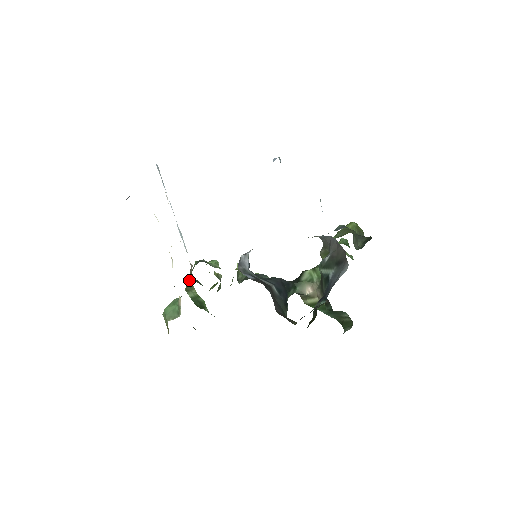
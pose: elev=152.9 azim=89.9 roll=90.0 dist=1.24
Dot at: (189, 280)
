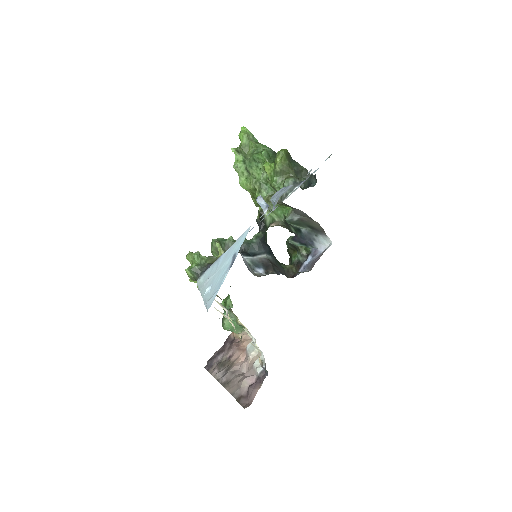
Dot at: occluded
